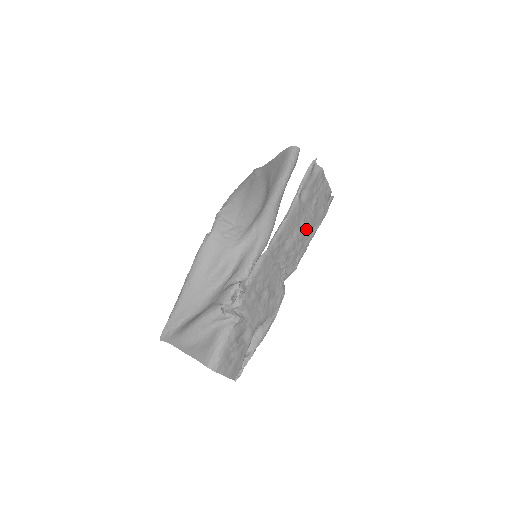
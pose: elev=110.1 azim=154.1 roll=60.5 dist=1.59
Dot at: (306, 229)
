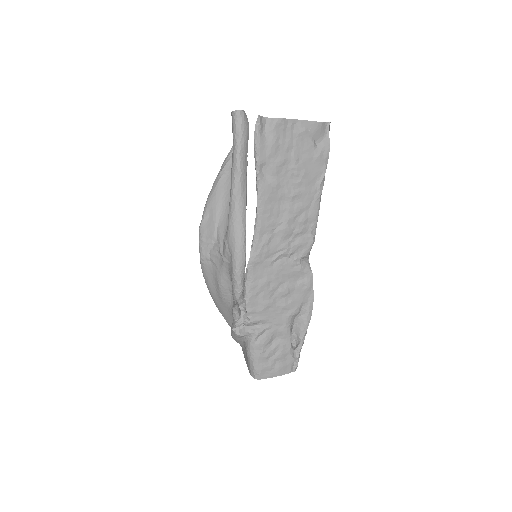
Dot at: (300, 197)
